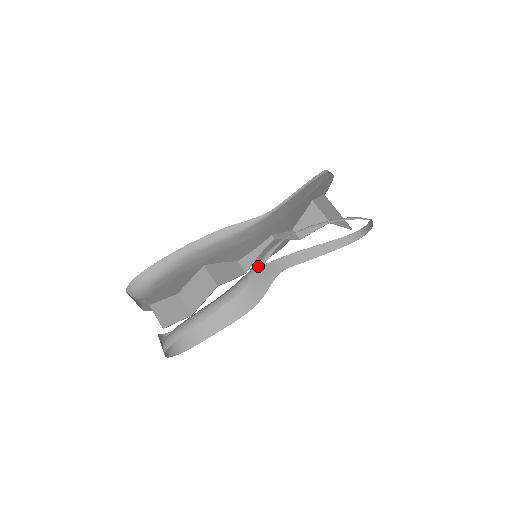
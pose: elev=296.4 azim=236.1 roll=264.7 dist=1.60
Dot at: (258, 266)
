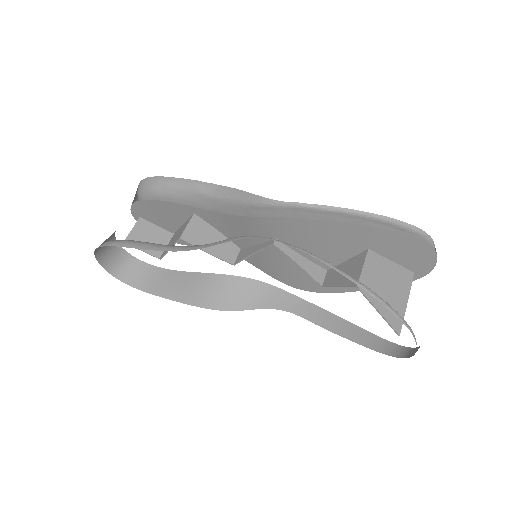
Dot at: occluded
